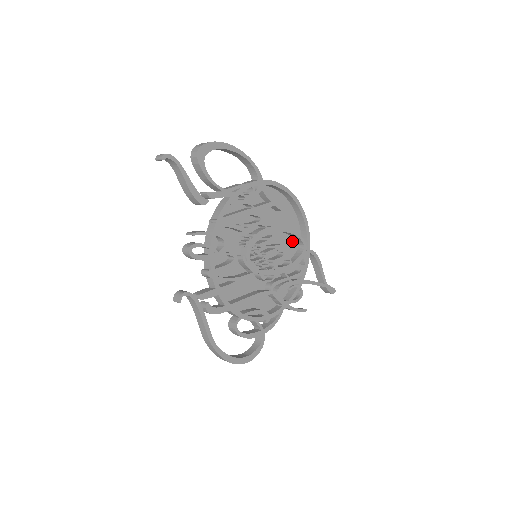
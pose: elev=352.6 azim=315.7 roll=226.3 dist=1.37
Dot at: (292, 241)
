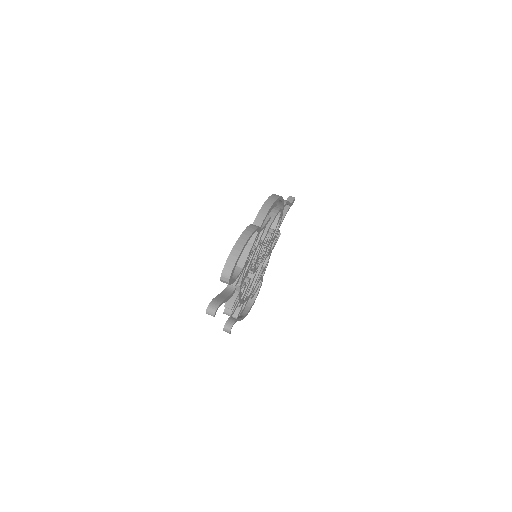
Dot at: occluded
